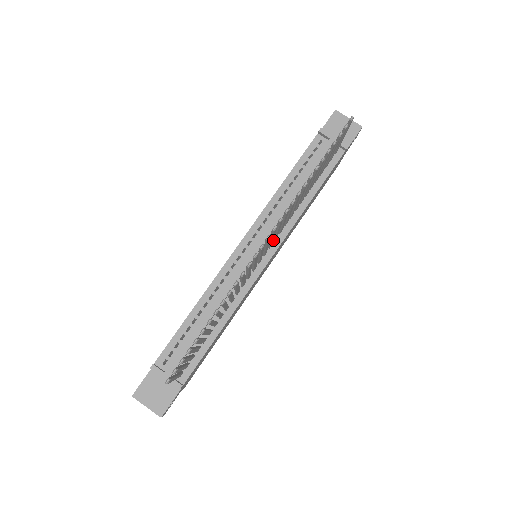
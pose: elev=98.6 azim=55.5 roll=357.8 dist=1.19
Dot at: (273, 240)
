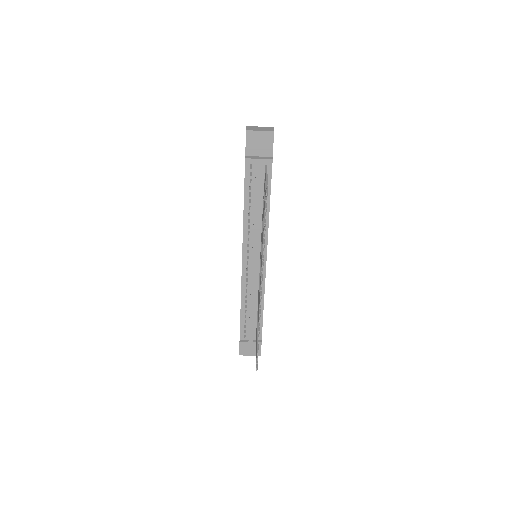
Dot at: occluded
